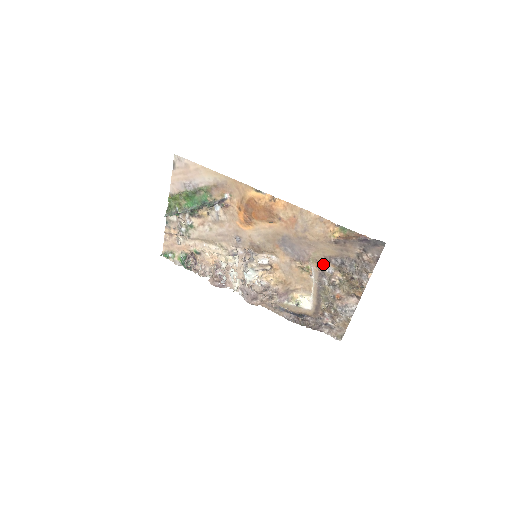
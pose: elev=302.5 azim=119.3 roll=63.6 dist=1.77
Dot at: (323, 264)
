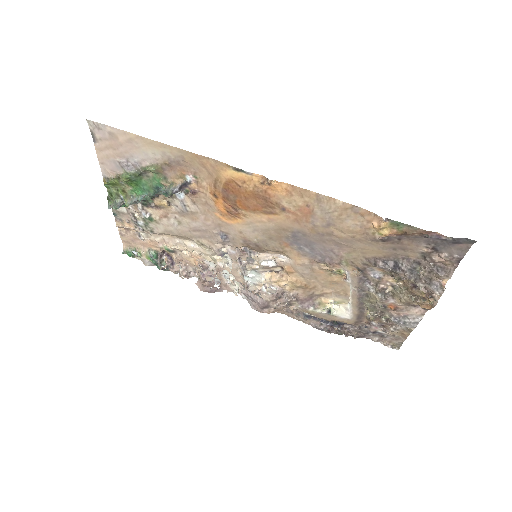
Dot at: (364, 267)
